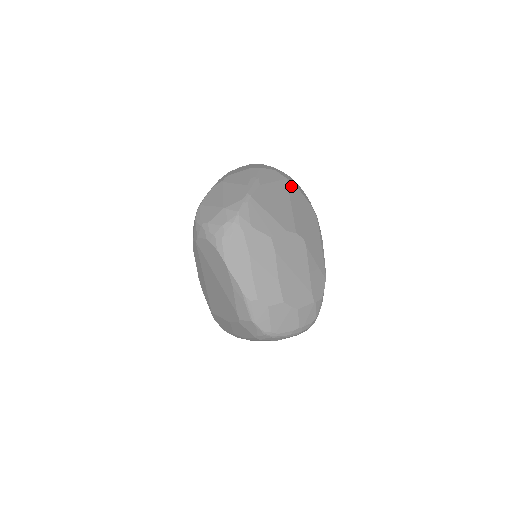
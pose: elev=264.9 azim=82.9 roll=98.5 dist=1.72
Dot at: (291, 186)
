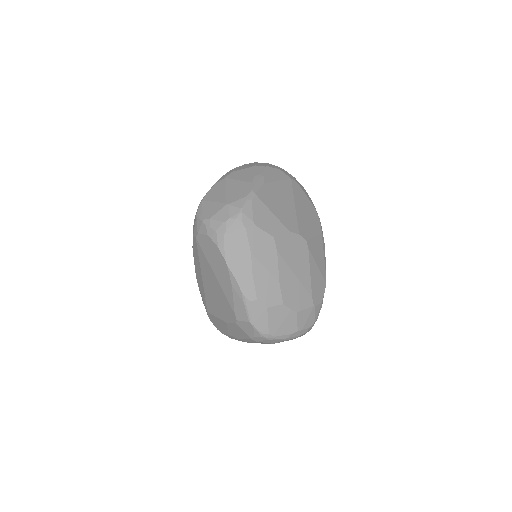
Dot at: (295, 186)
